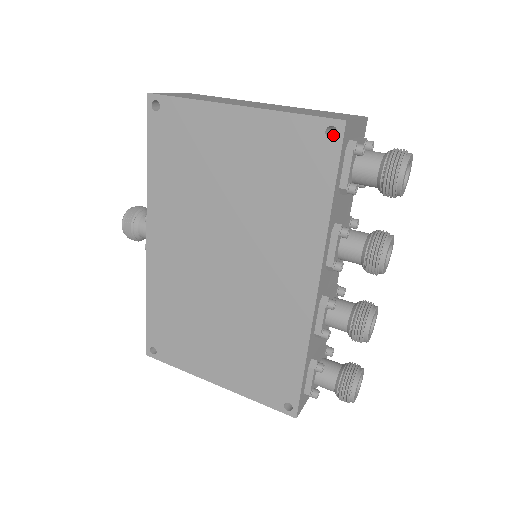
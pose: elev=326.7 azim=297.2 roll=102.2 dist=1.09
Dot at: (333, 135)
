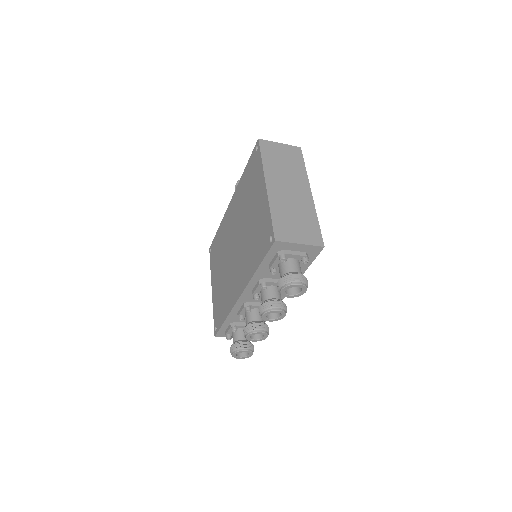
Dot at: occluded
